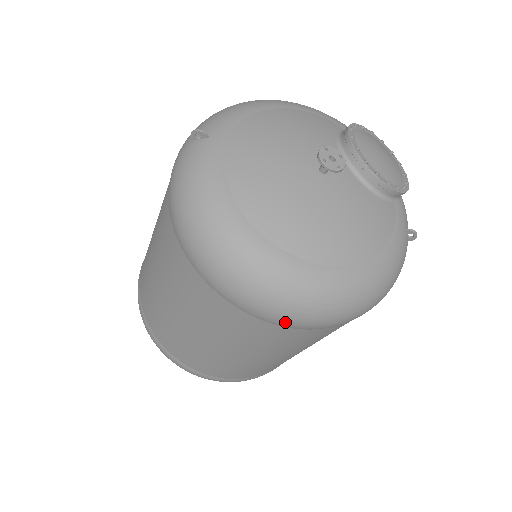
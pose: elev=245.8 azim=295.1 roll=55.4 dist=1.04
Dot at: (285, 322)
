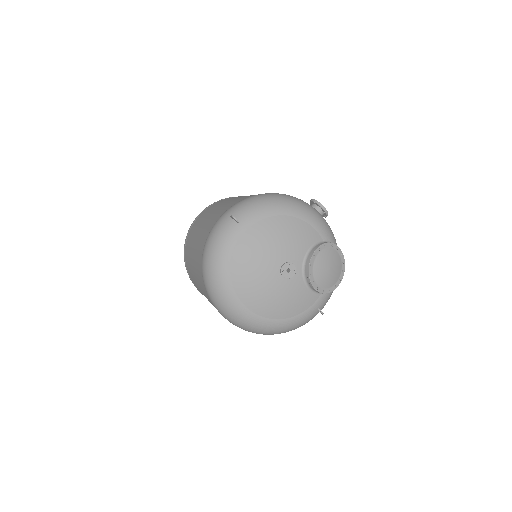
Dot at: (230, 322)
